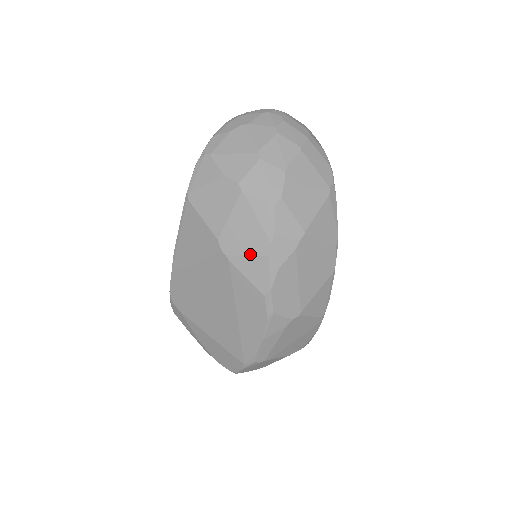
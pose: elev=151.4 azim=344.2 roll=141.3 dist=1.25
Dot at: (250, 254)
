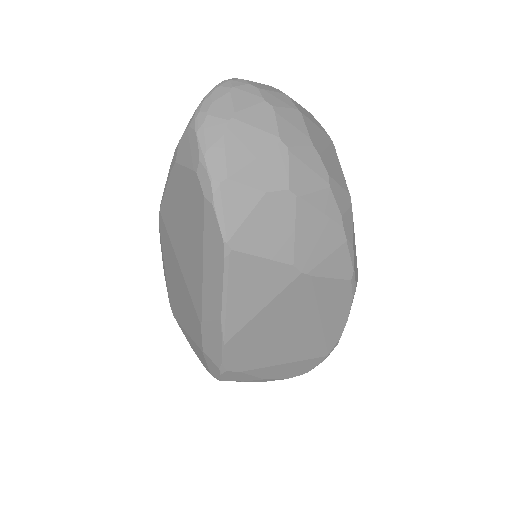
Dot at: (329, 253)
